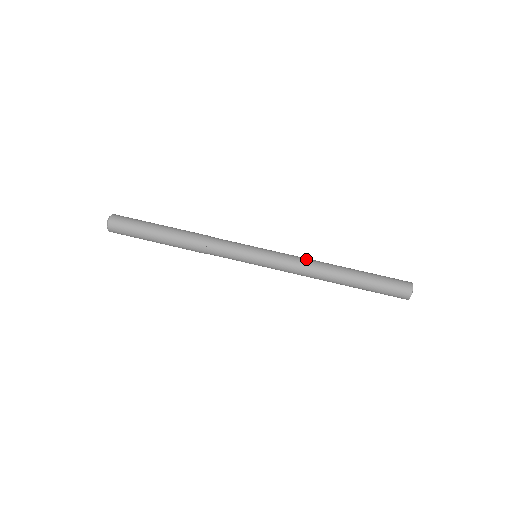
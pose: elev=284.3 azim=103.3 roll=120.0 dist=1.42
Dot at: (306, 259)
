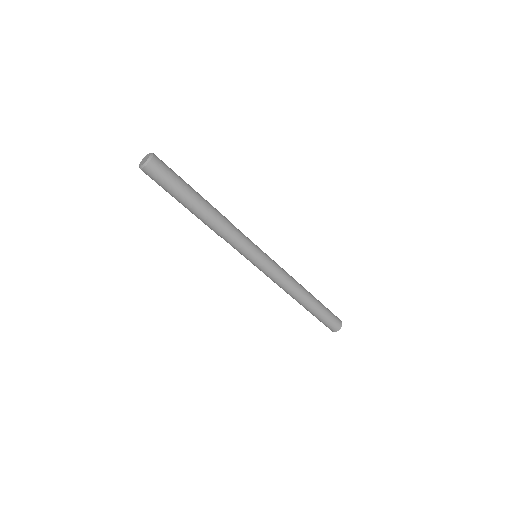
Dot at: (286, 285)
